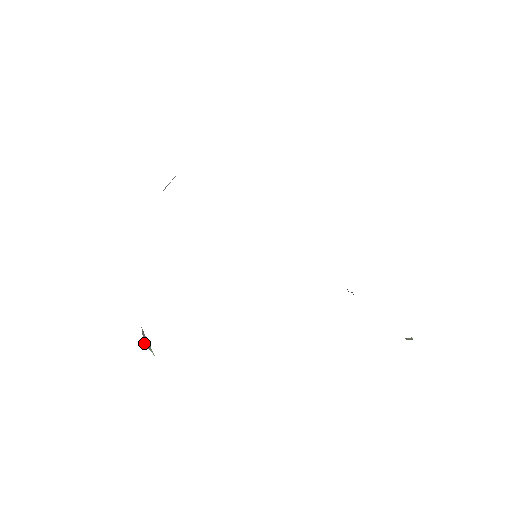
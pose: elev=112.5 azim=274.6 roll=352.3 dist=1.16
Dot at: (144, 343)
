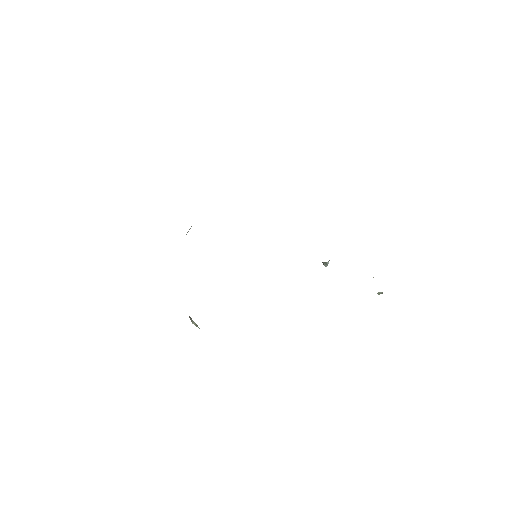
Dot at: (192, 323)
